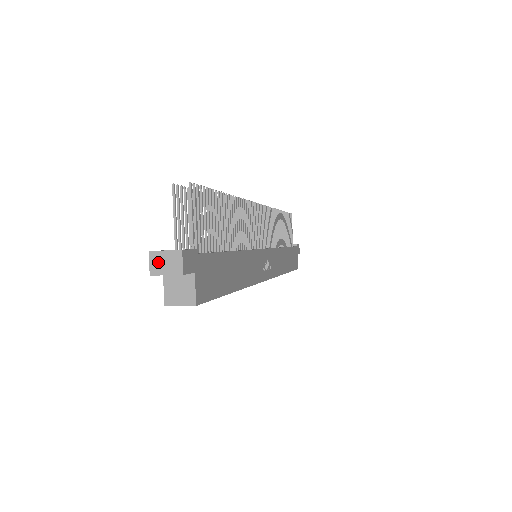
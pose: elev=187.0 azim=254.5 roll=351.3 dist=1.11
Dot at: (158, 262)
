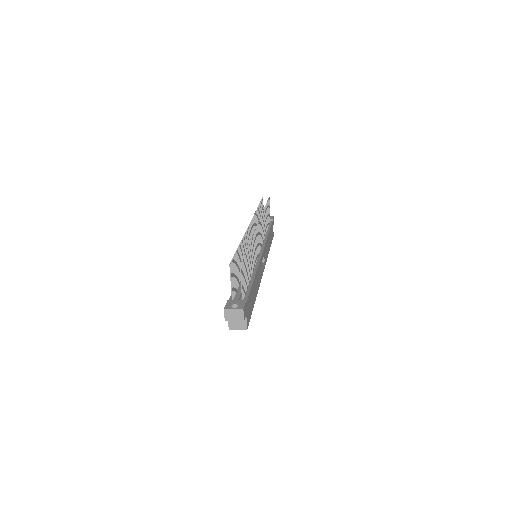
Dot at: (229, 315)
